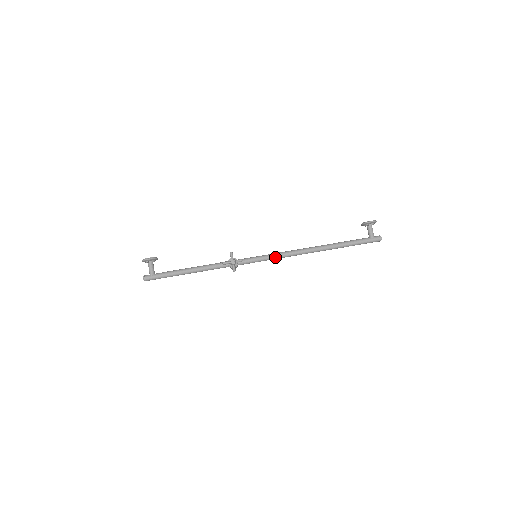
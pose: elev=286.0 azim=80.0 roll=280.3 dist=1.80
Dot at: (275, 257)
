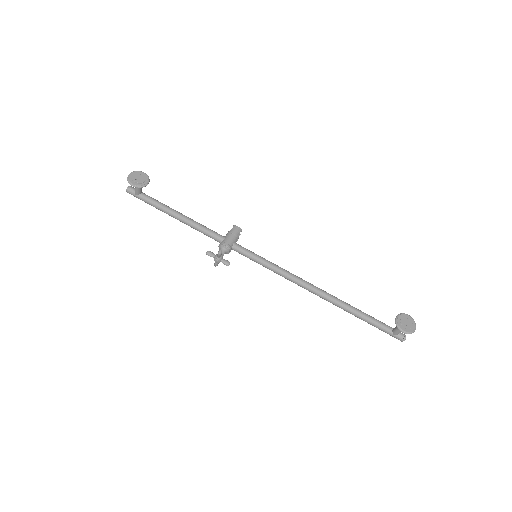
Dot at: (275, 272)
